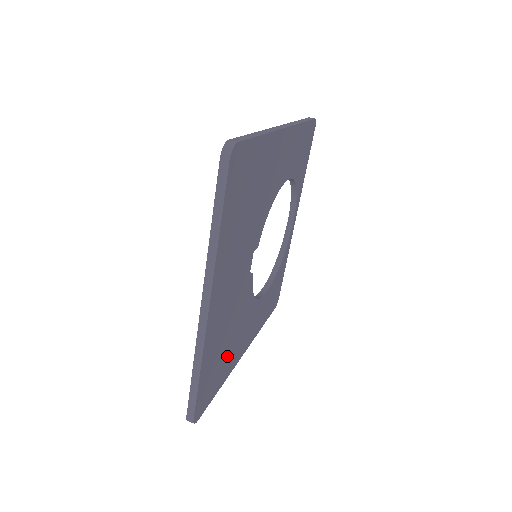
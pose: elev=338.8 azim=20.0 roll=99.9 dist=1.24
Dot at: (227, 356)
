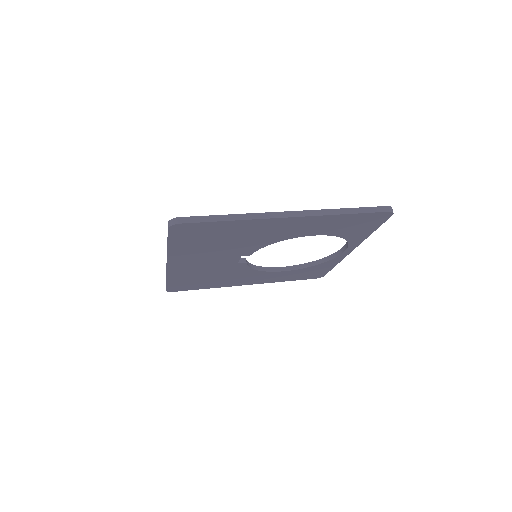
Dot at: (212, 281)
